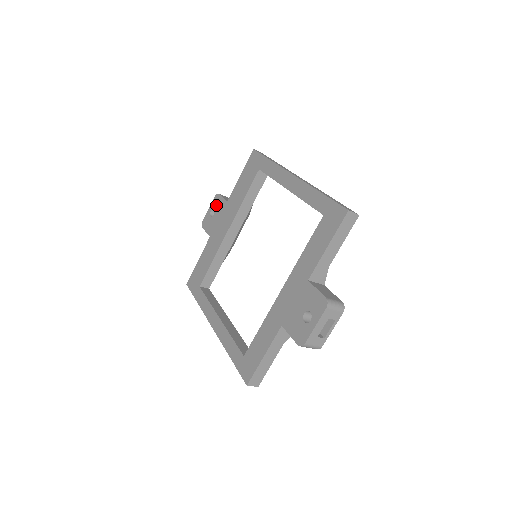
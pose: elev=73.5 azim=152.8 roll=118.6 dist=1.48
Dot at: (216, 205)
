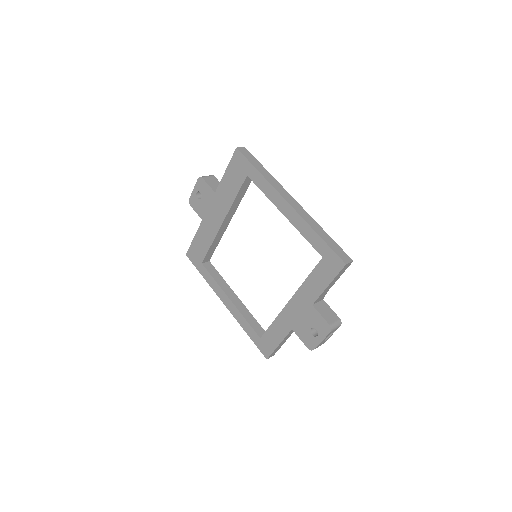
Dot at: (202, 190)
